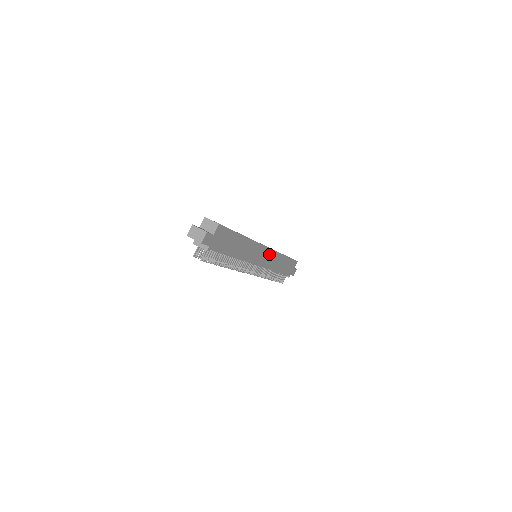
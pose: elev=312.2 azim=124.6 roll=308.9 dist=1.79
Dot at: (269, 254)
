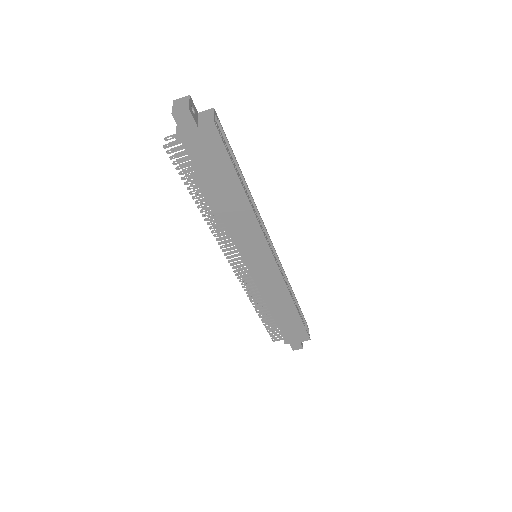
Dot at: (272, 272)
